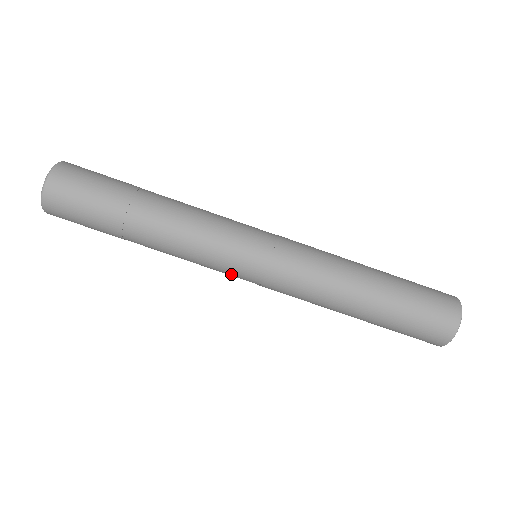
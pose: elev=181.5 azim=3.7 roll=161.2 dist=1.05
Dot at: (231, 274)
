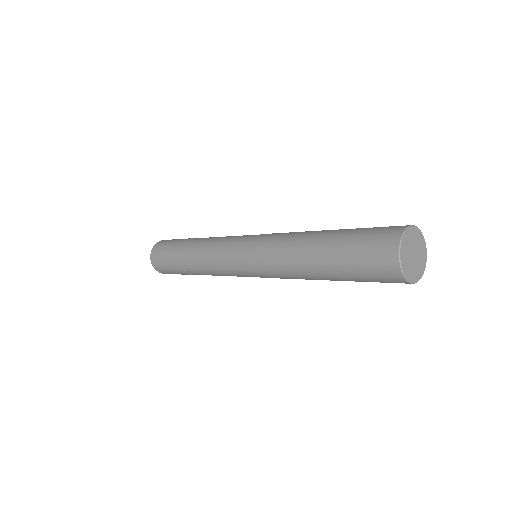
Dot at: occluded
